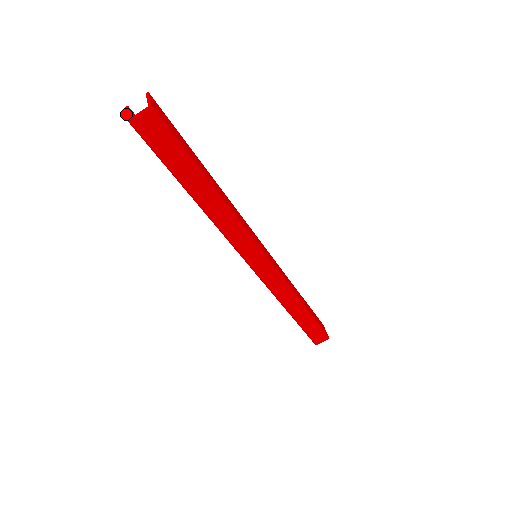
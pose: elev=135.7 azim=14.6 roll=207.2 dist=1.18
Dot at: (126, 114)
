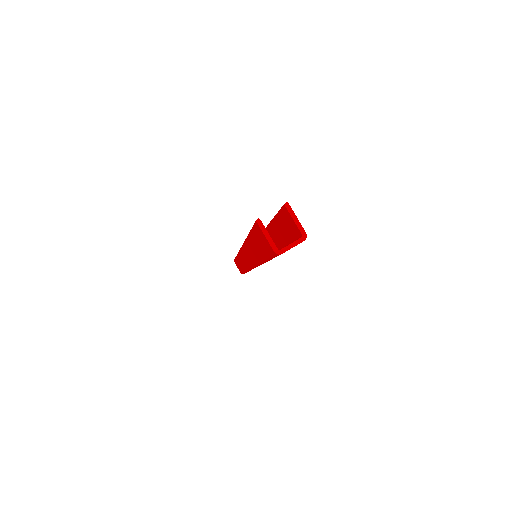
Dot at: (267, 239)
